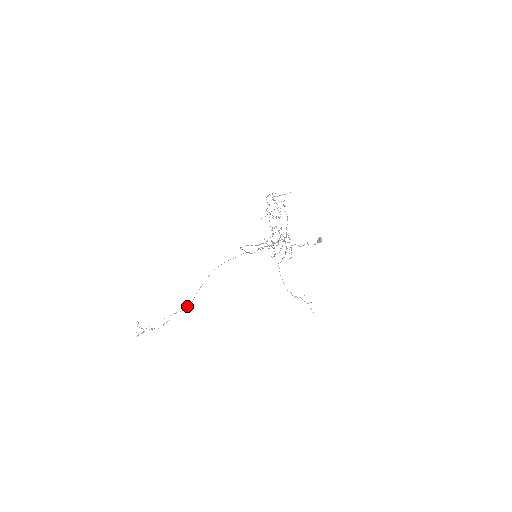
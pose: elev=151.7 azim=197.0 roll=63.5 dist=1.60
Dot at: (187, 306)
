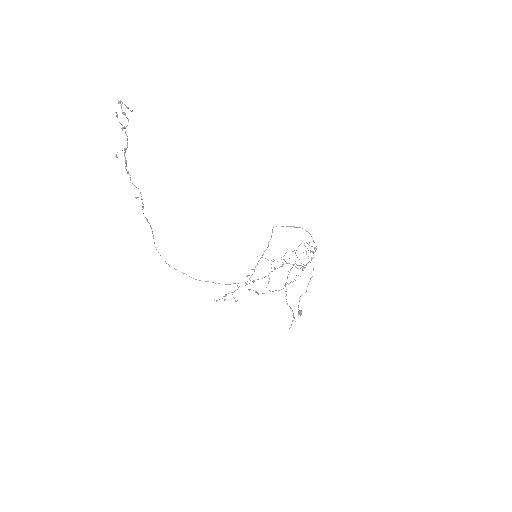
Dot at: occluded
